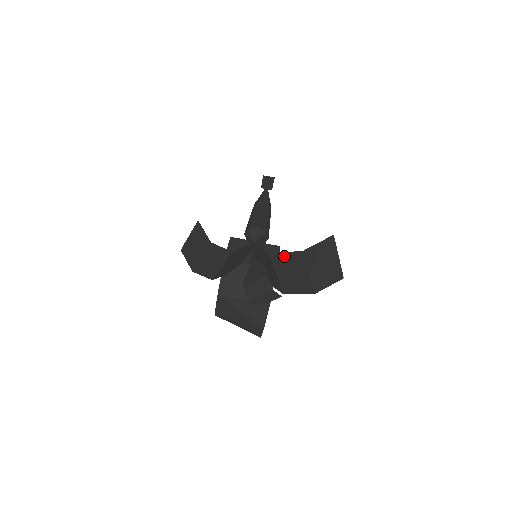
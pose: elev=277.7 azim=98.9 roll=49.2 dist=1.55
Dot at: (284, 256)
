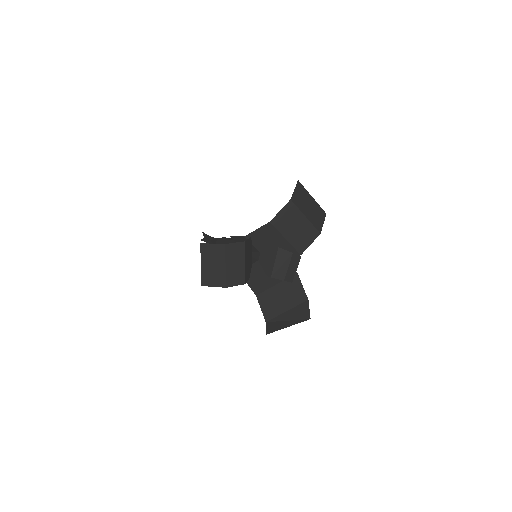
Dot at: (281, 216)
